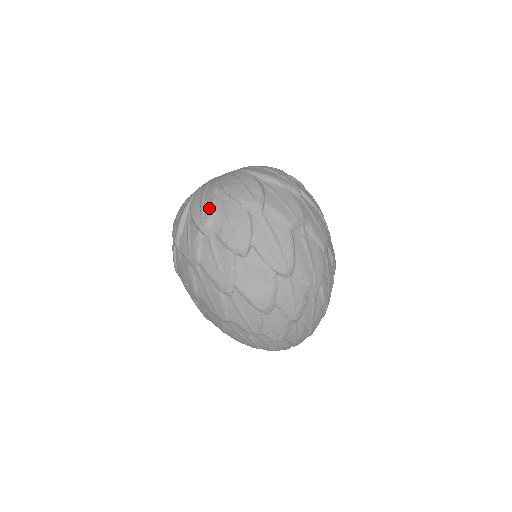
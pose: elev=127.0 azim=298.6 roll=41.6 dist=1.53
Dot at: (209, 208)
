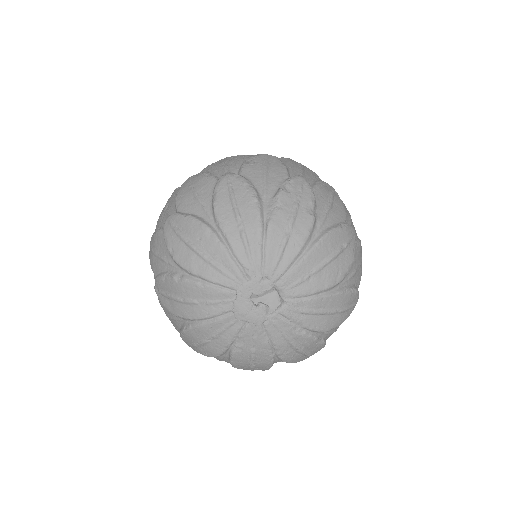
Dot at: occluded
